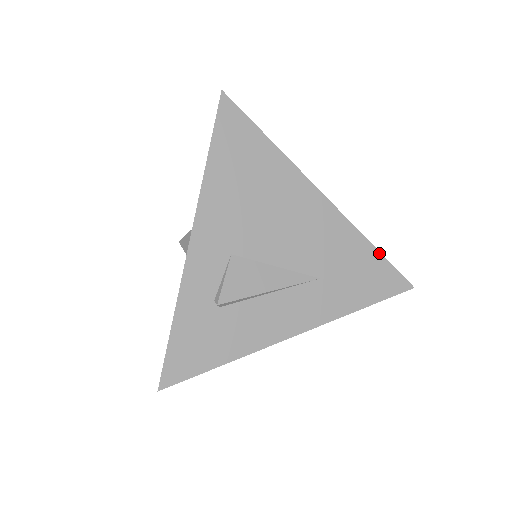
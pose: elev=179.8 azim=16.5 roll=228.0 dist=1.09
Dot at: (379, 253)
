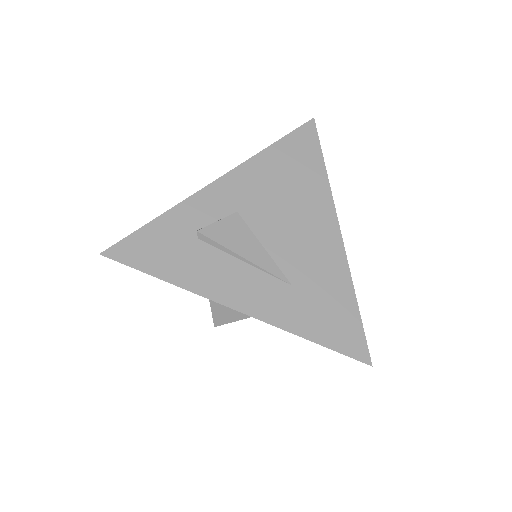
Dot at: (358, 310)
